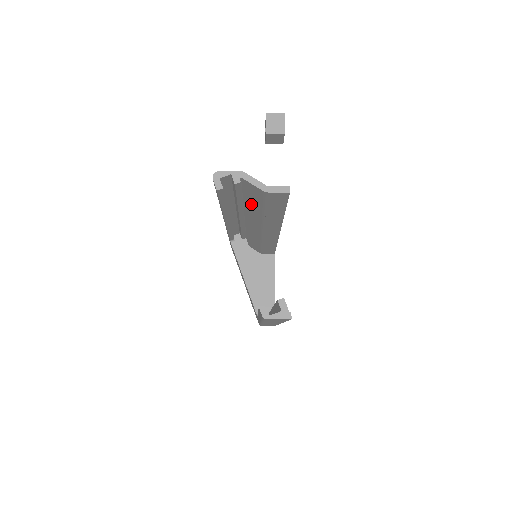
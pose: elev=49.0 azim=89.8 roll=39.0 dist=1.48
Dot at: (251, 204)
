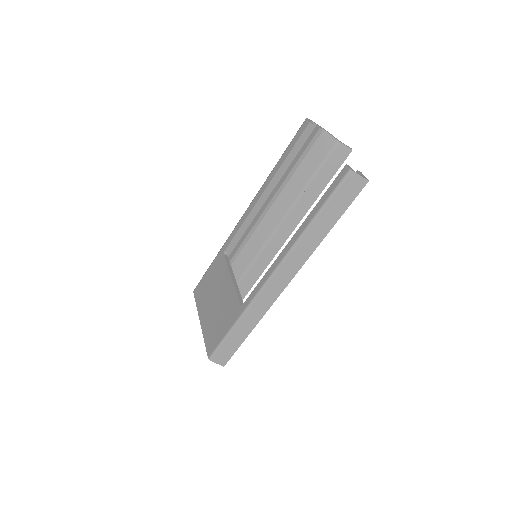
Dot at: (300, 175)
